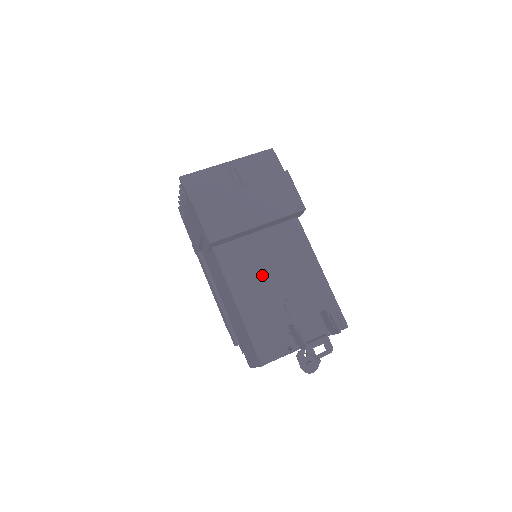
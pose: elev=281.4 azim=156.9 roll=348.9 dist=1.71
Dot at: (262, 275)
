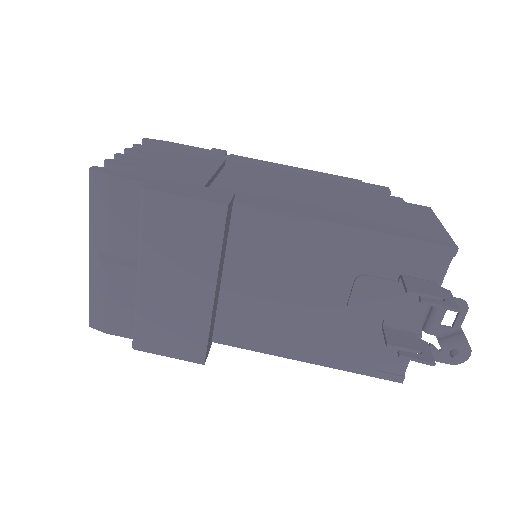
Dot at: (289, 310)
